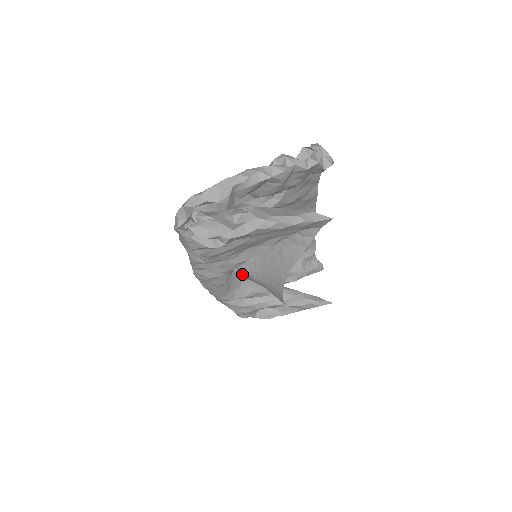
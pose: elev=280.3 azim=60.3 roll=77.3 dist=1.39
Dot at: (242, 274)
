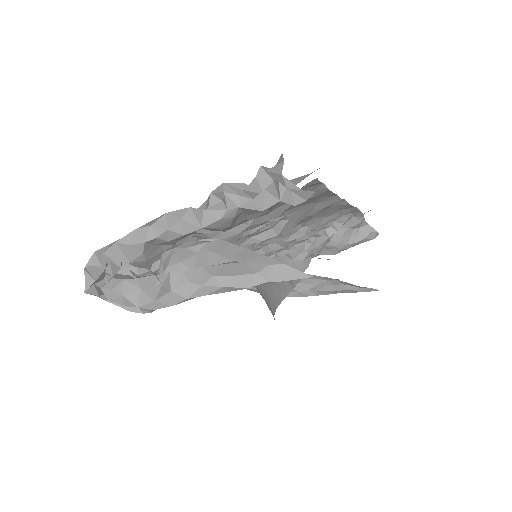
Dot at: occluded
